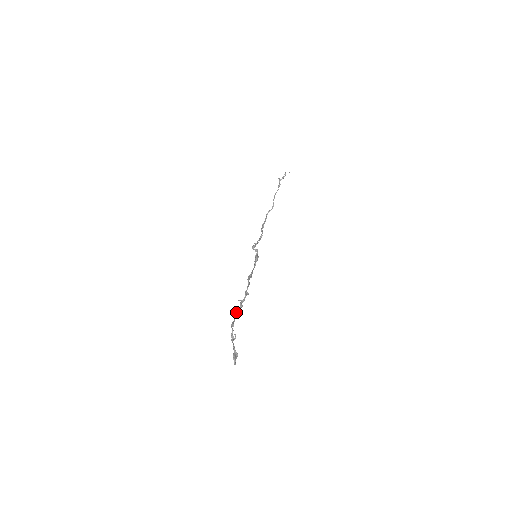
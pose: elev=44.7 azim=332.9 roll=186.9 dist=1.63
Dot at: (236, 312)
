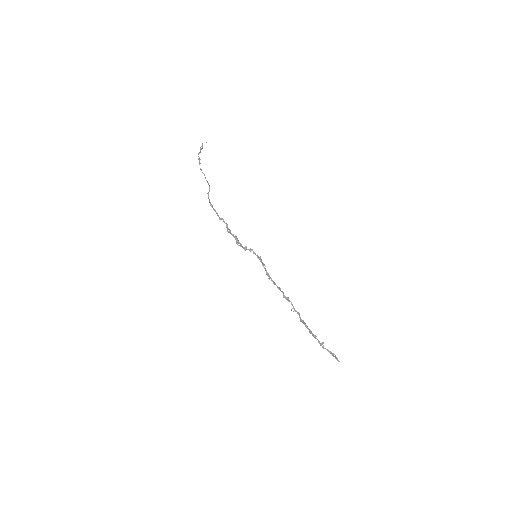
Dot at: (303, 323)
